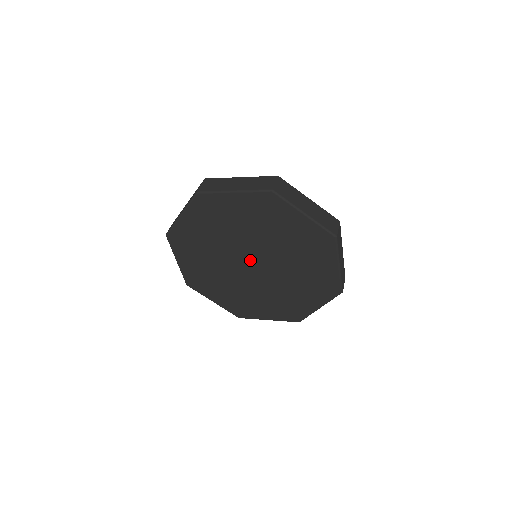
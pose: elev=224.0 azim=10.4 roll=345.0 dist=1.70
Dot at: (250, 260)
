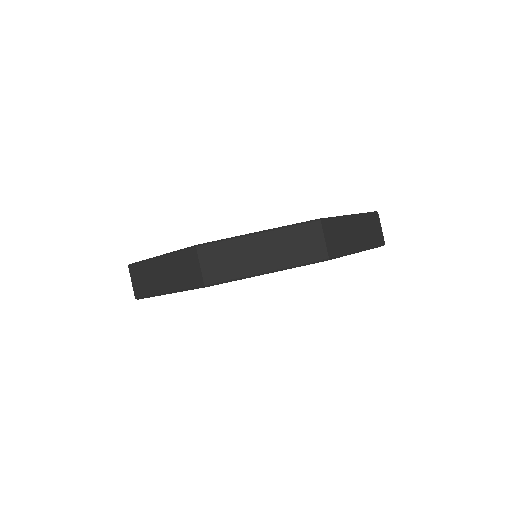
Dot at: occluded
